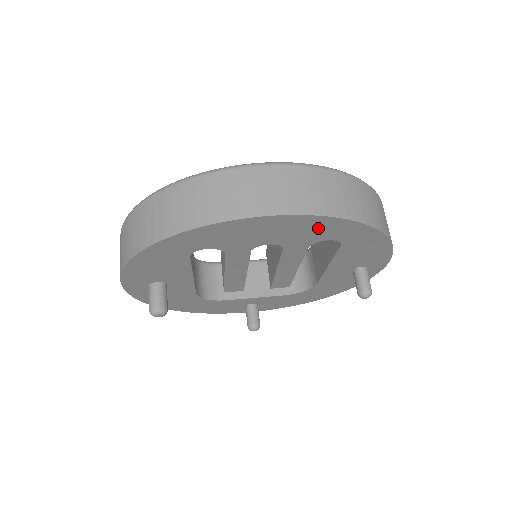
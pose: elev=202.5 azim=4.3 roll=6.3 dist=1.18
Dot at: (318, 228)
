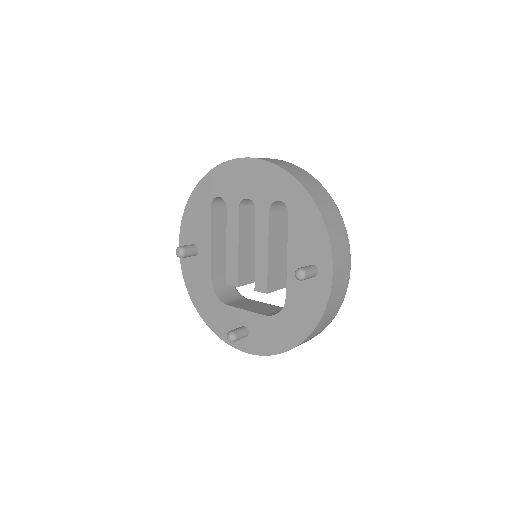
Dot at: (270, 180)
